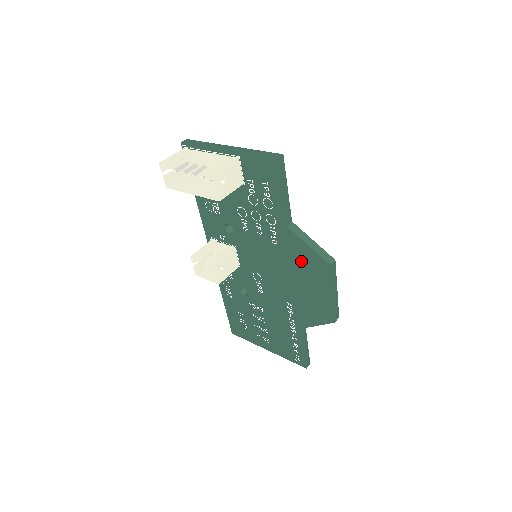
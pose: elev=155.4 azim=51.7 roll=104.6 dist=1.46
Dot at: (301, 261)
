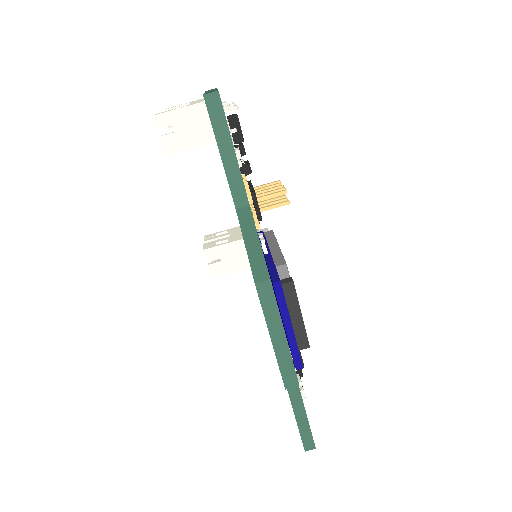
Dot at: occluded
